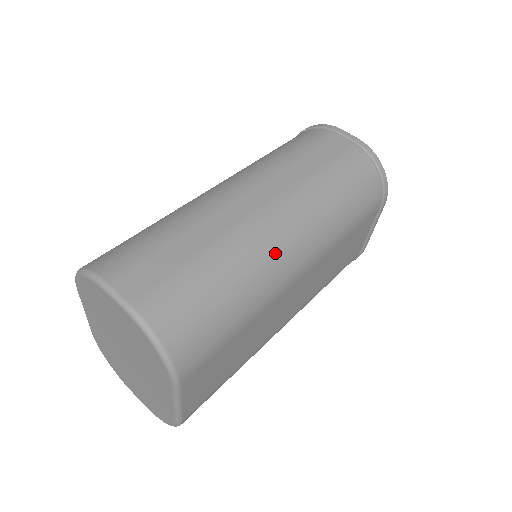
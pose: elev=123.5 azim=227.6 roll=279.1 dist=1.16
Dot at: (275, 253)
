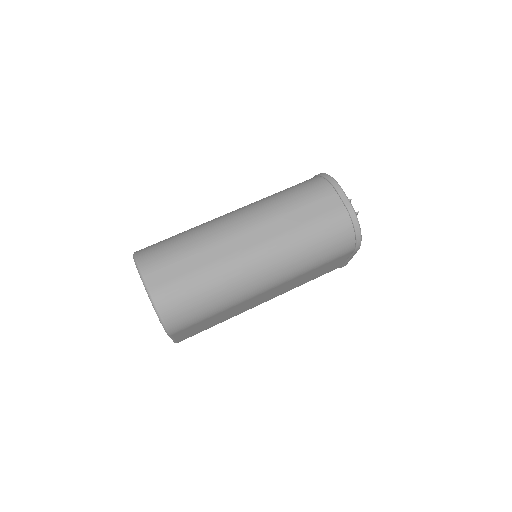
Dot at: (248, 279)
